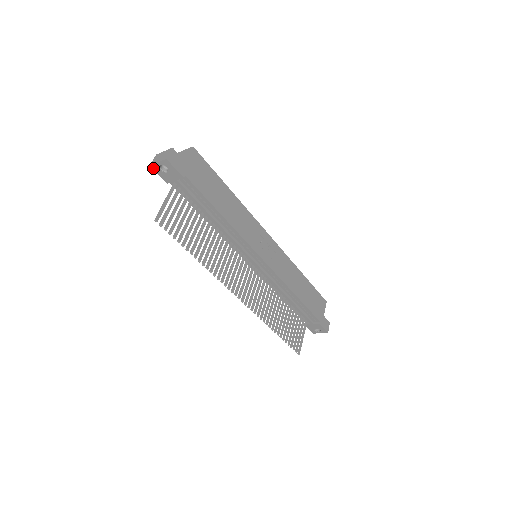
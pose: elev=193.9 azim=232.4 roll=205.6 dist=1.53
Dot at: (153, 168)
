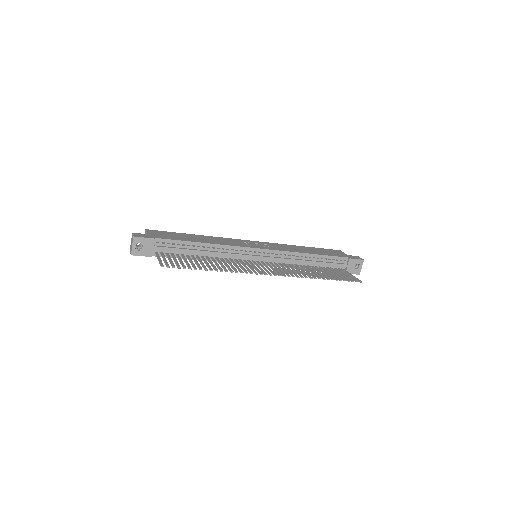
Dot at: (134, 255)
